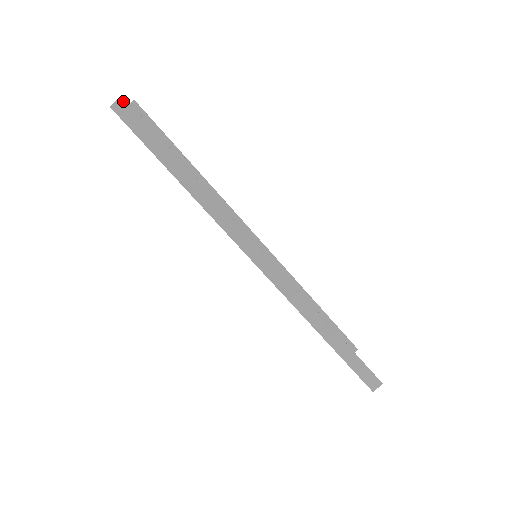
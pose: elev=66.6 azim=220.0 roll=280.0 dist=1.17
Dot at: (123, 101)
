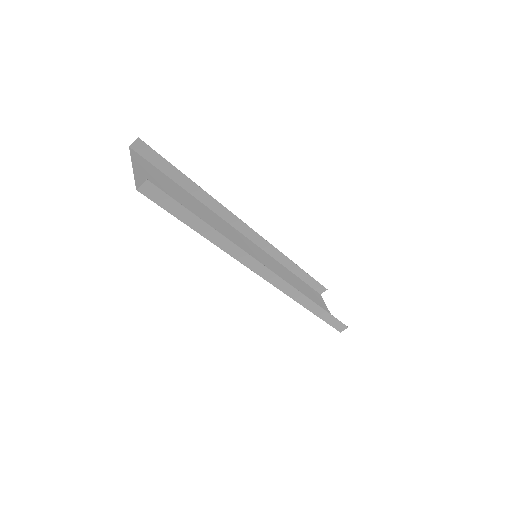
Dot at: (148, 184)
